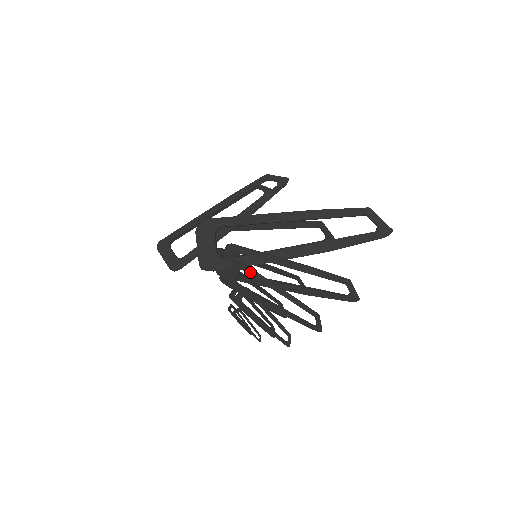
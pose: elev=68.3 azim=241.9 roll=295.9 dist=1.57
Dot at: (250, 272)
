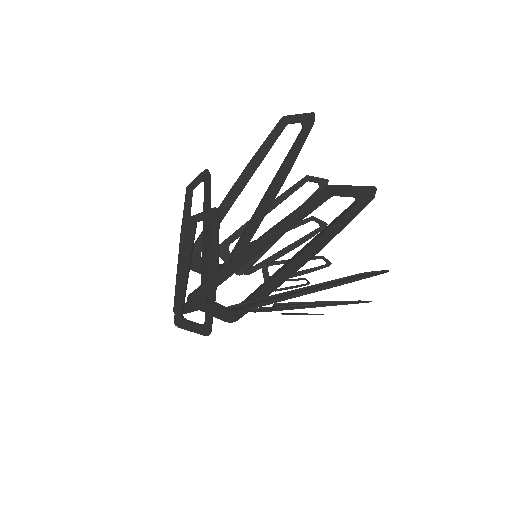
Dot at: occluded
